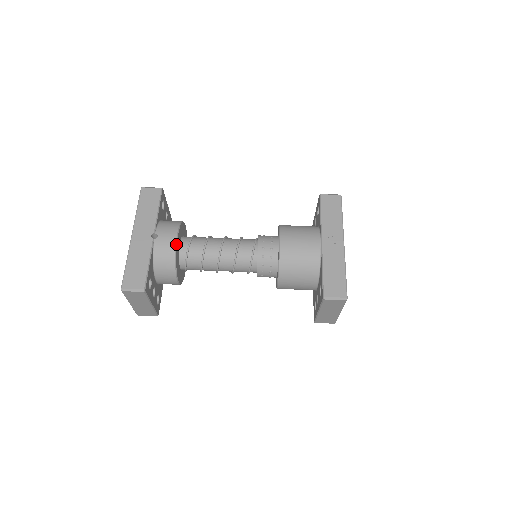
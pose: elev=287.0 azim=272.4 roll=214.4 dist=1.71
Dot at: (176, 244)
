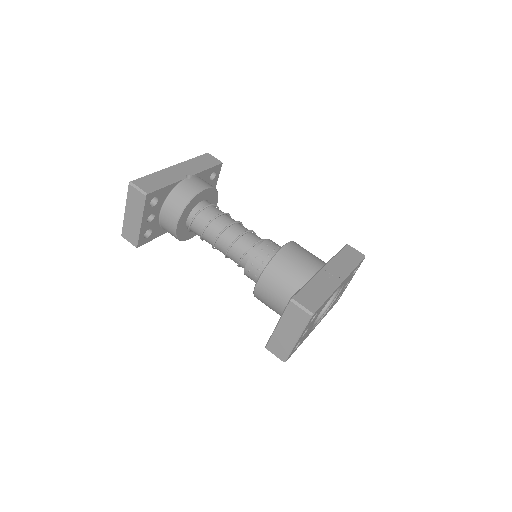
Dot at: (200, 191)
